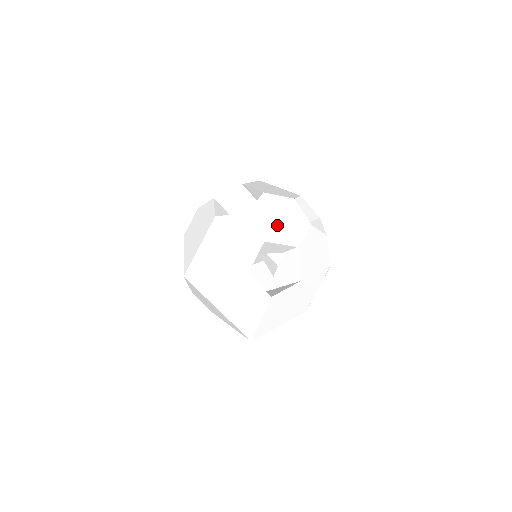
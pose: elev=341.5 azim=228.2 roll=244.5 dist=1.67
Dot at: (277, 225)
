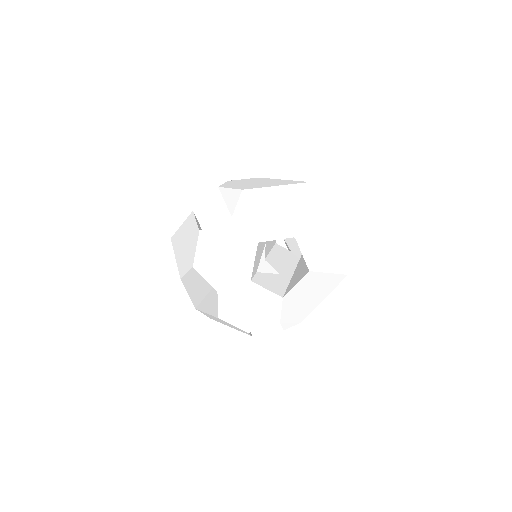
Dot at: (217, 259)
